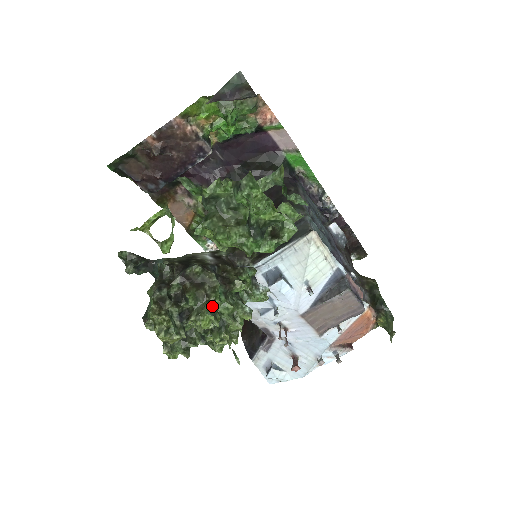
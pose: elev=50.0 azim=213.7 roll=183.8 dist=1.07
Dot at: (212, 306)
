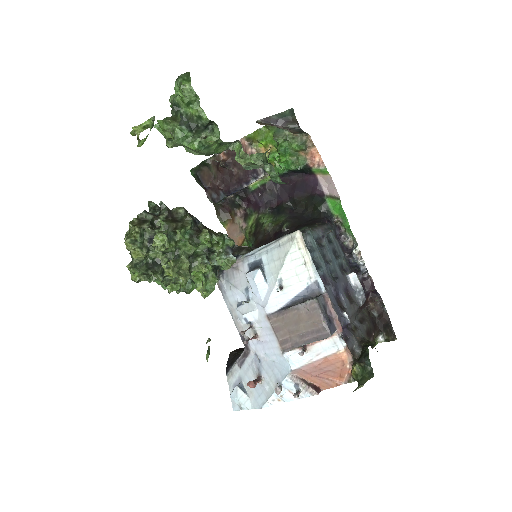
Dot at: (173, 234)
